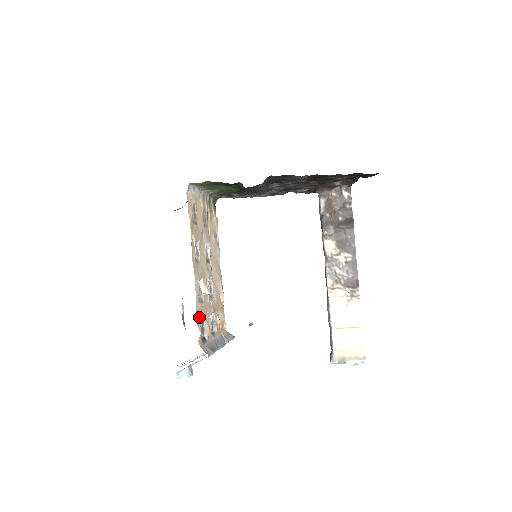
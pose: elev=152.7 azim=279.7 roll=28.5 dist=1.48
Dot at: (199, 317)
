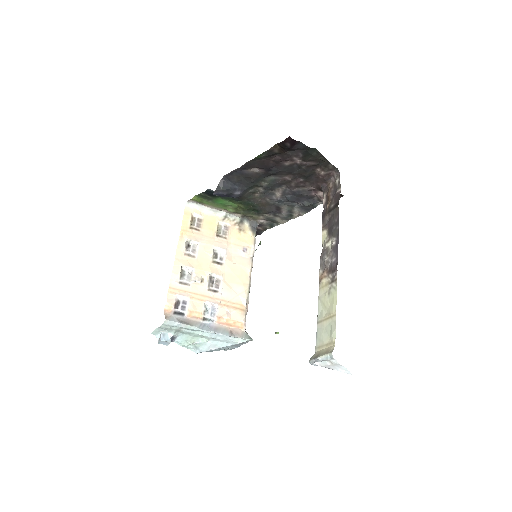
Dot at: (174, 293)
